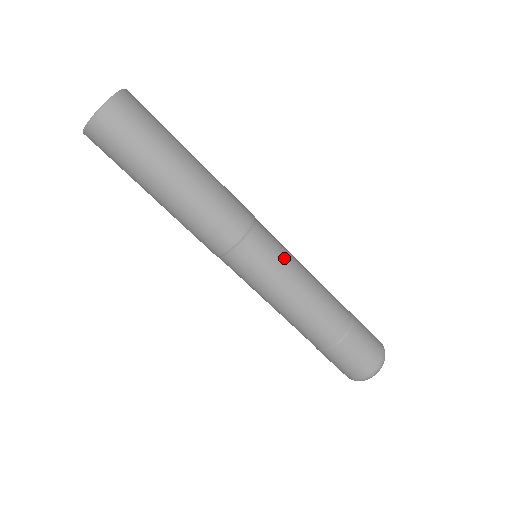
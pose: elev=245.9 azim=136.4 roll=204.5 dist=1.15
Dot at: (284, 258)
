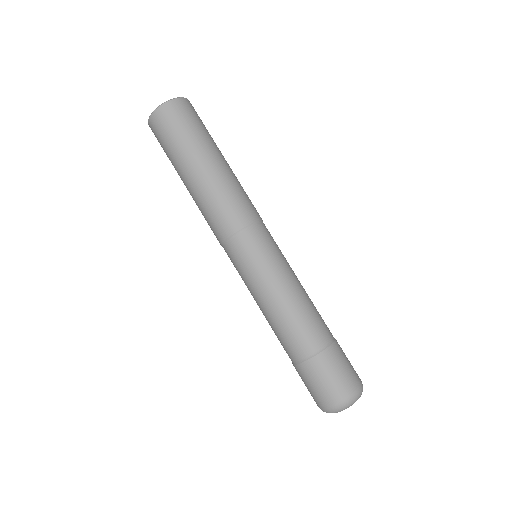
Dot at: occluded
